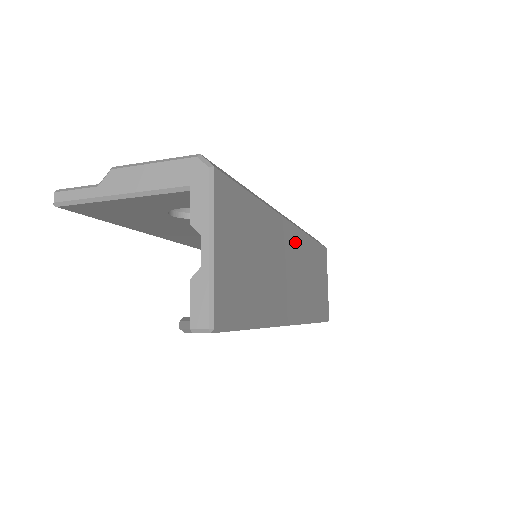
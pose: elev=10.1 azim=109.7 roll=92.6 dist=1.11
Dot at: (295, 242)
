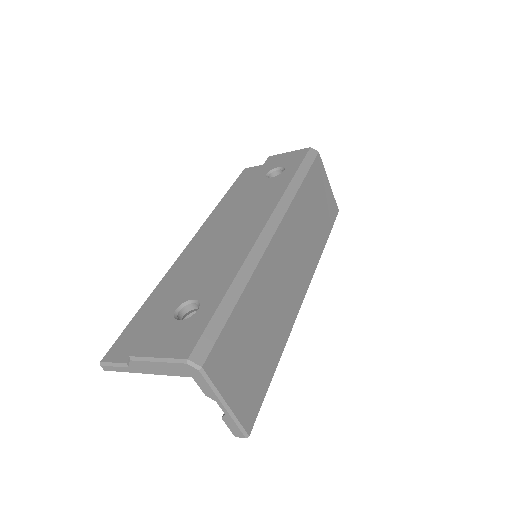
Dot at: (284, 237)
